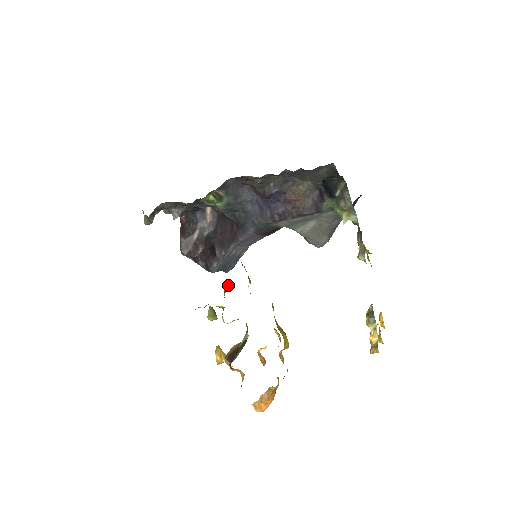
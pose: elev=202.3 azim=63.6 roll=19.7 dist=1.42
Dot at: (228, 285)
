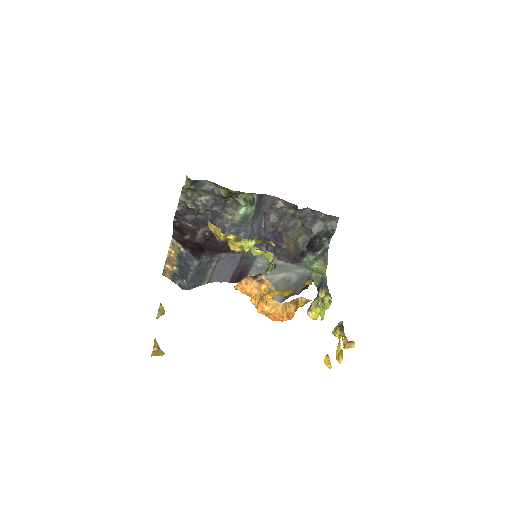
Dot at: occluded
